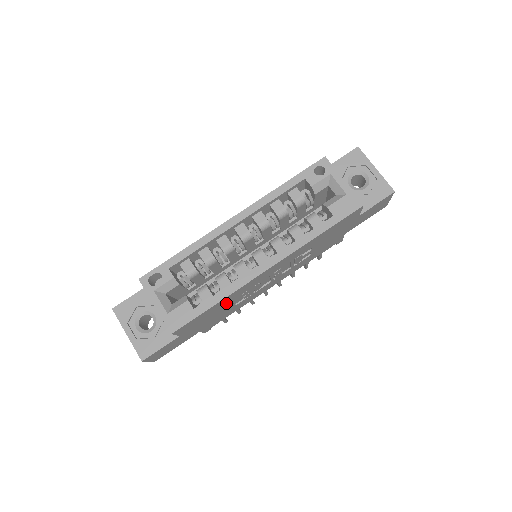
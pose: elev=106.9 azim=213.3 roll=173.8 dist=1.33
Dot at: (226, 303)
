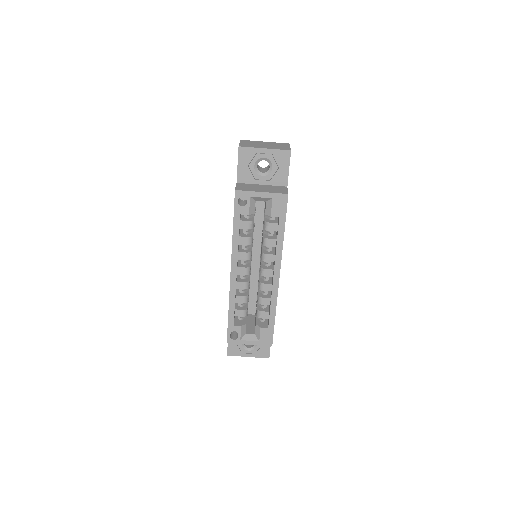
Dot at: occluded
